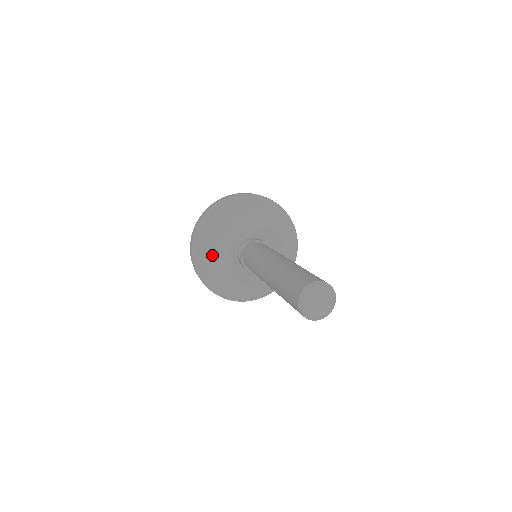
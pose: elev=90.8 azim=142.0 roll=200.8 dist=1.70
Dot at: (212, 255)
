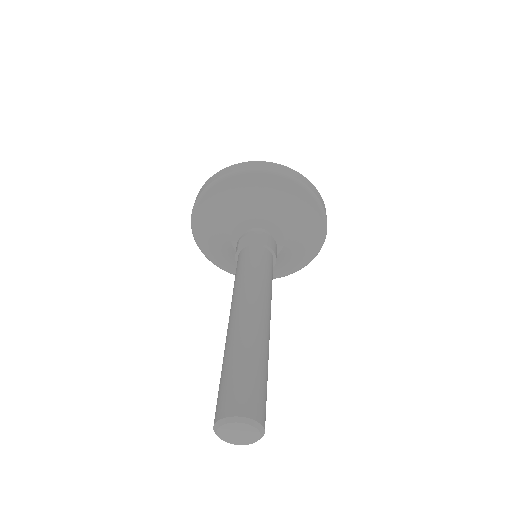
Dot at: (218, 213)
